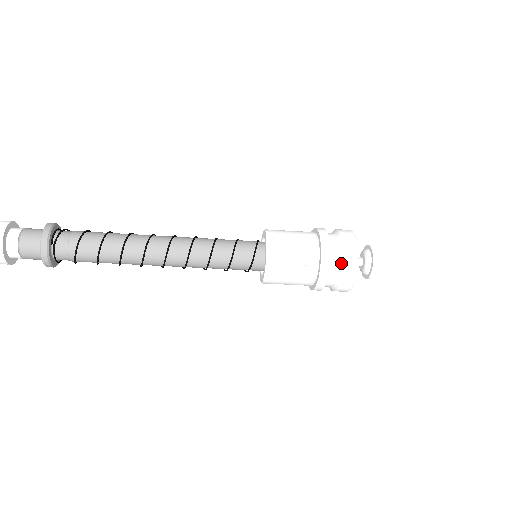
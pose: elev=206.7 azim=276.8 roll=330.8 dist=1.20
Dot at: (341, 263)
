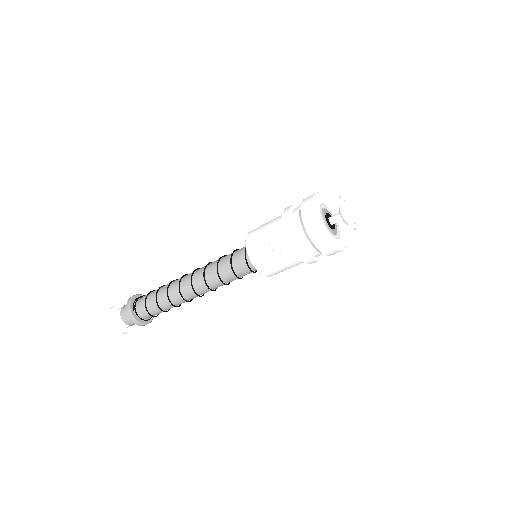
Dot at: (304, 230)
